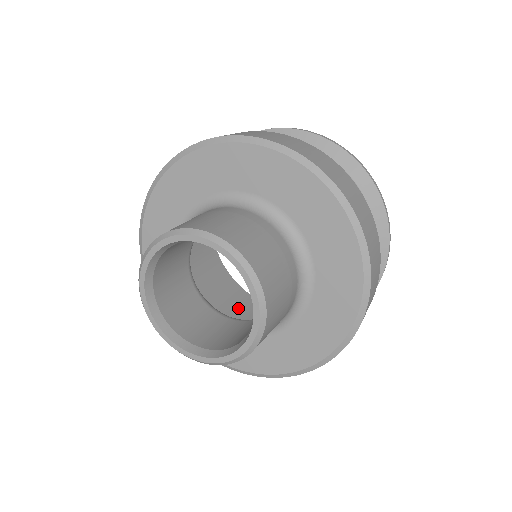
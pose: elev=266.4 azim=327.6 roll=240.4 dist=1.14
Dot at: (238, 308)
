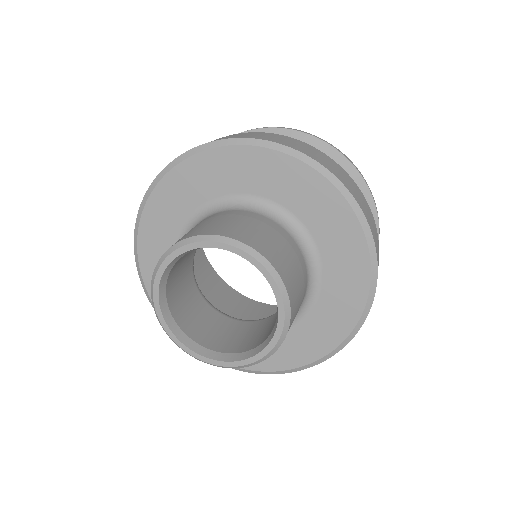
Dot at: (245, 314)
